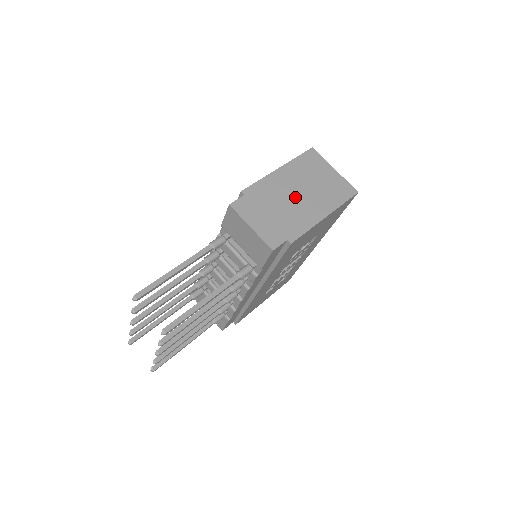
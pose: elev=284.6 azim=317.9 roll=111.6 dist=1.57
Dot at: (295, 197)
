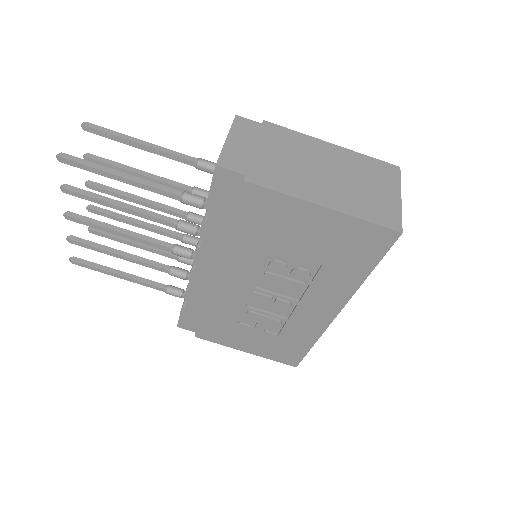
Dot at: (313, 168)
